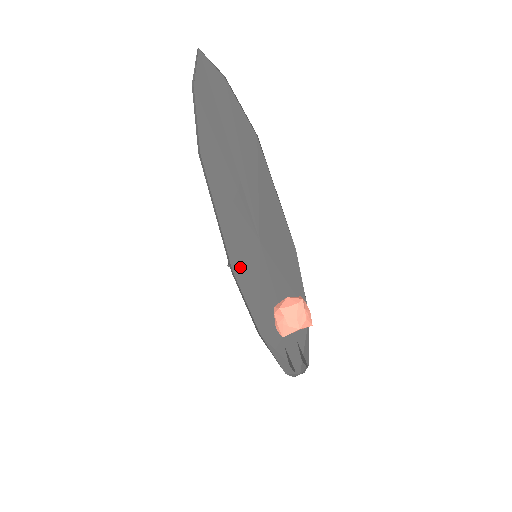
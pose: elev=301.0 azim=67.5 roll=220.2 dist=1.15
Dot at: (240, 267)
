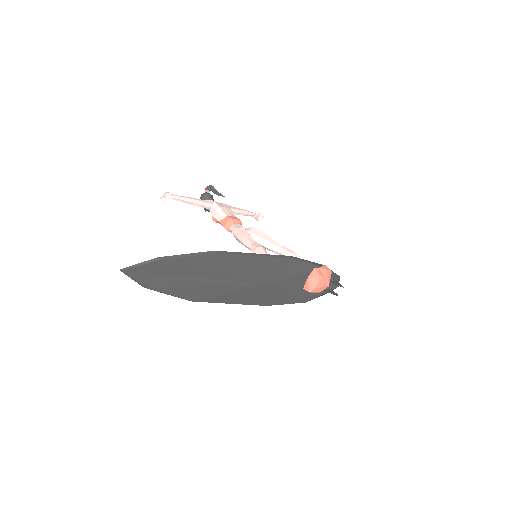
Dot at: (269, 301)
